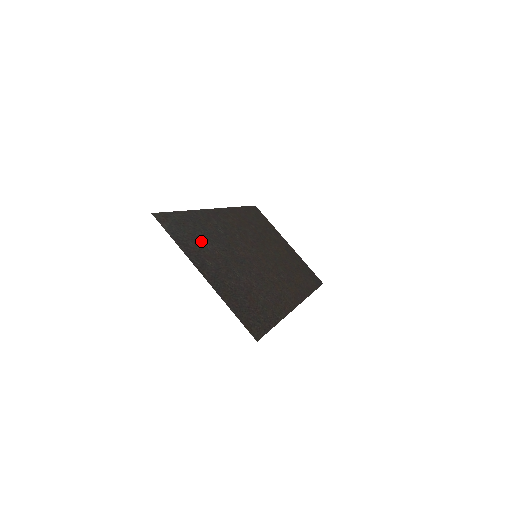
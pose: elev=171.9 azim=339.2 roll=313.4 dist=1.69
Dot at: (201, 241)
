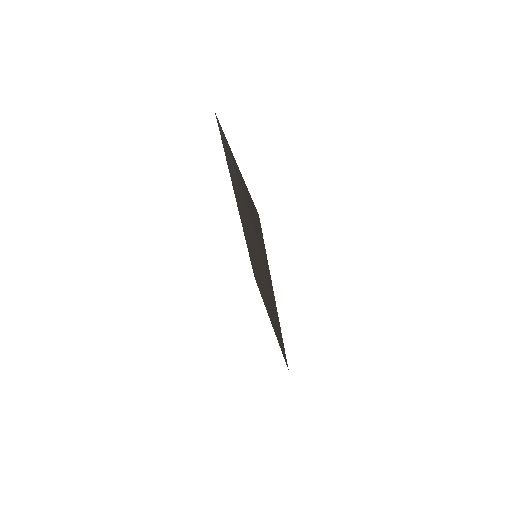
Dot at: (233, 172)
